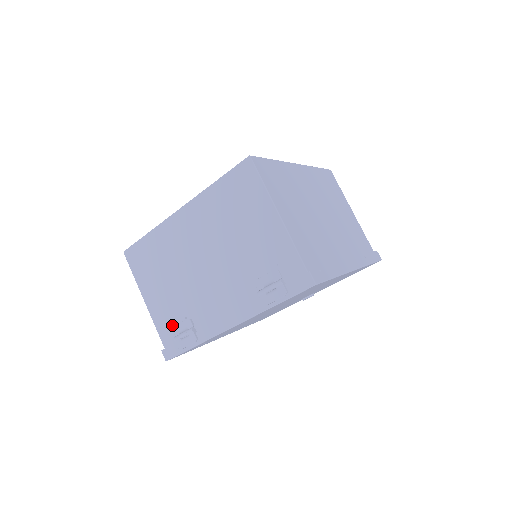
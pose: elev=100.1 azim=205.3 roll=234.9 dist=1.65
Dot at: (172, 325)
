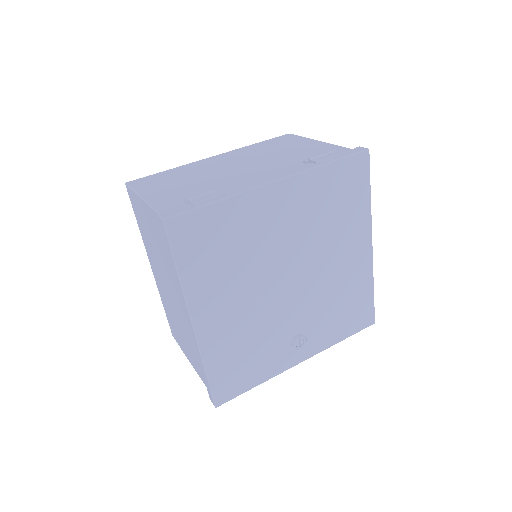
Dot at: (183, 201)
